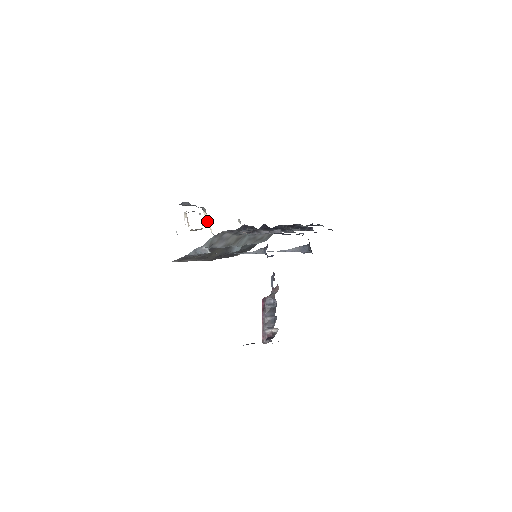
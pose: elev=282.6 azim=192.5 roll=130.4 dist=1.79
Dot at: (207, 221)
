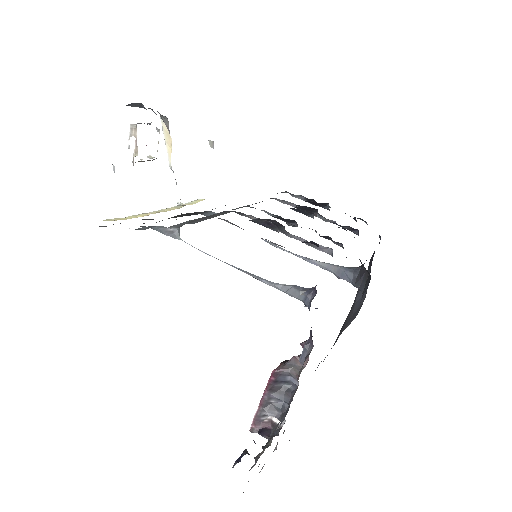
Dot at: (165, 142)
